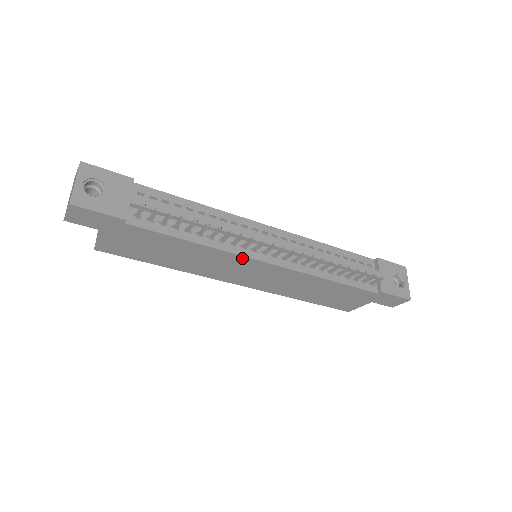
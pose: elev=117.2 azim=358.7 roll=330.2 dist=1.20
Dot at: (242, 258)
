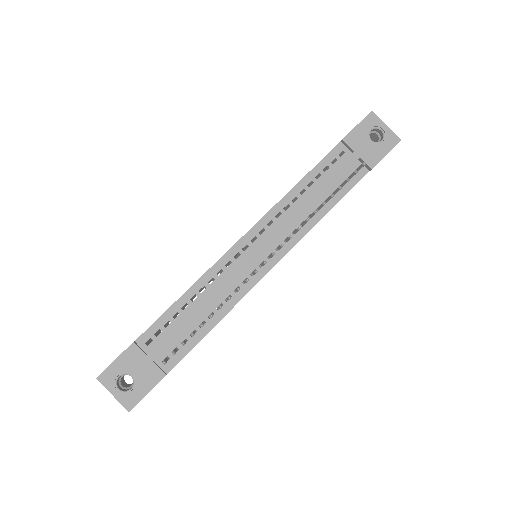
Dot at: occluded
